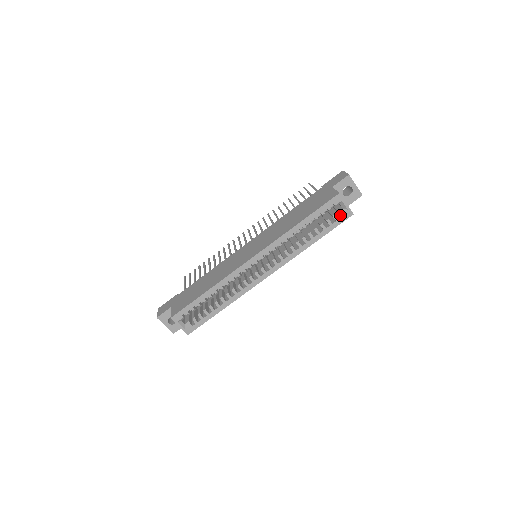
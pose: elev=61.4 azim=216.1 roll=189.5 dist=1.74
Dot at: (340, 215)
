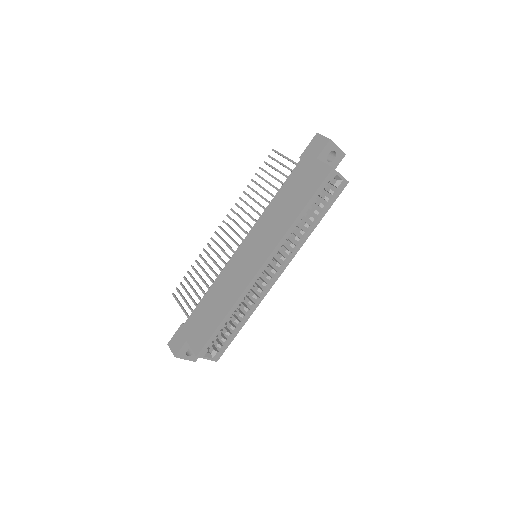
Dot at: (335, 187)
